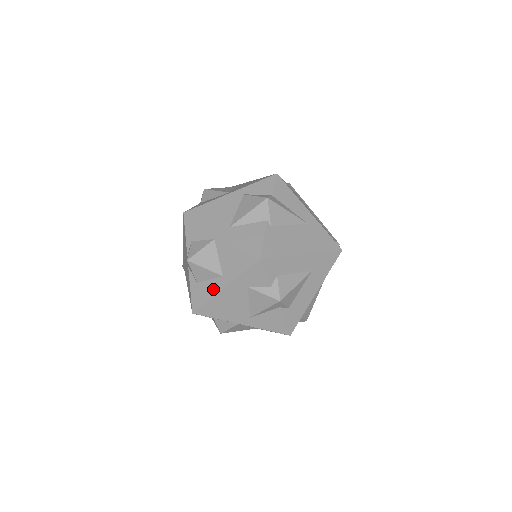
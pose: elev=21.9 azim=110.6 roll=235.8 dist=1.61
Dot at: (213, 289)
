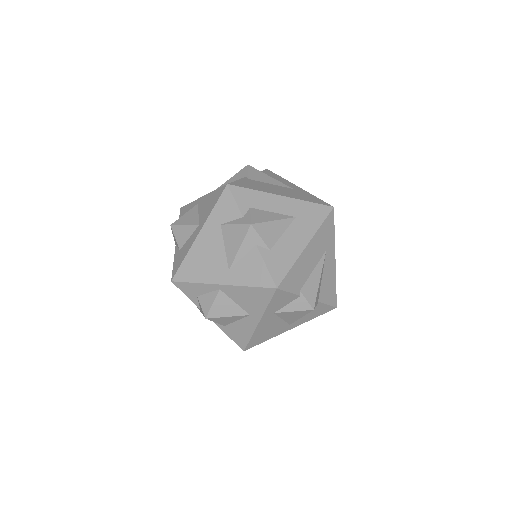
Dot at: (190, 243)
